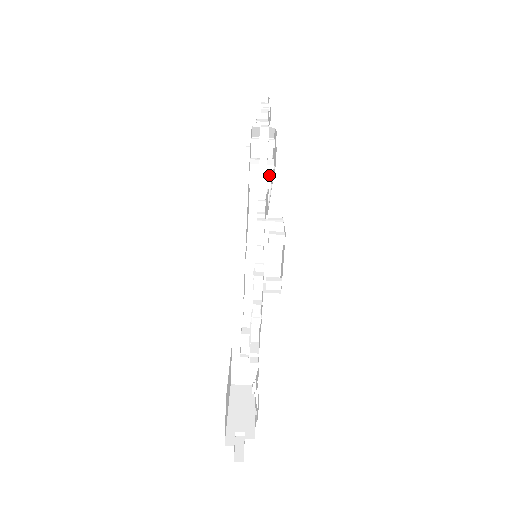
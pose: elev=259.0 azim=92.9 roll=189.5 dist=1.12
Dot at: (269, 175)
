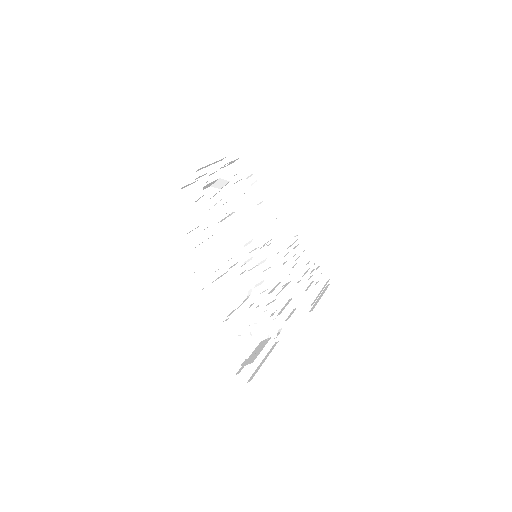
Dot at: (221, 209)
